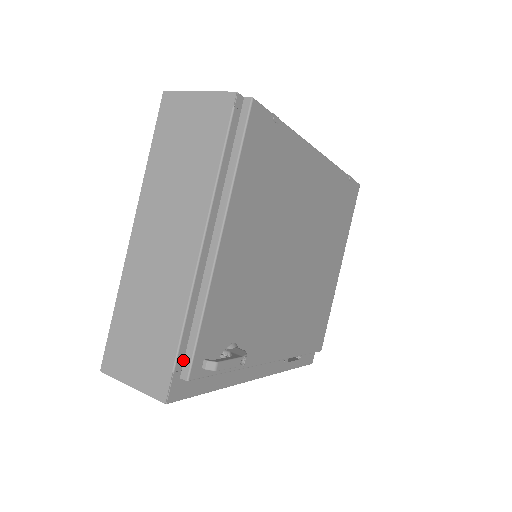
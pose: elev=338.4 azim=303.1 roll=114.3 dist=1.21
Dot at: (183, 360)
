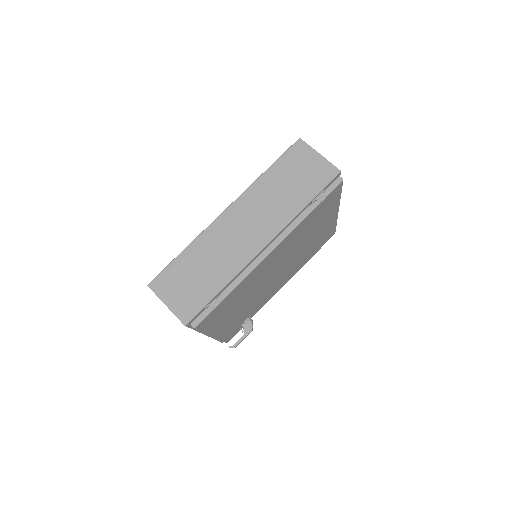
Dot at: occluded
